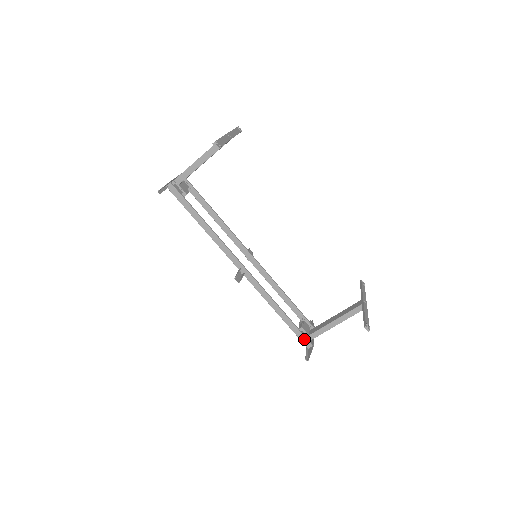
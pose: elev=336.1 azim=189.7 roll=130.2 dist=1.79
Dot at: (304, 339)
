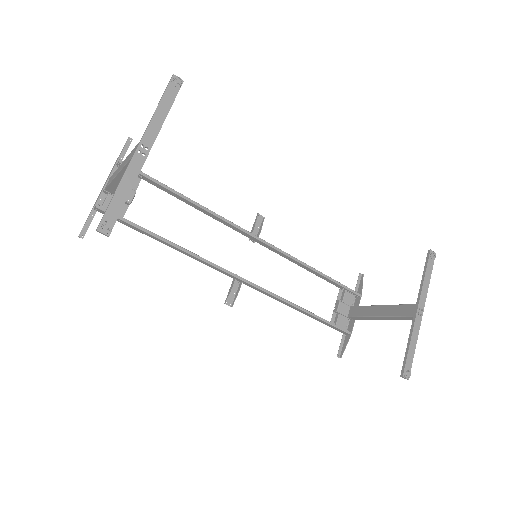
Dot at: (338, 329)
